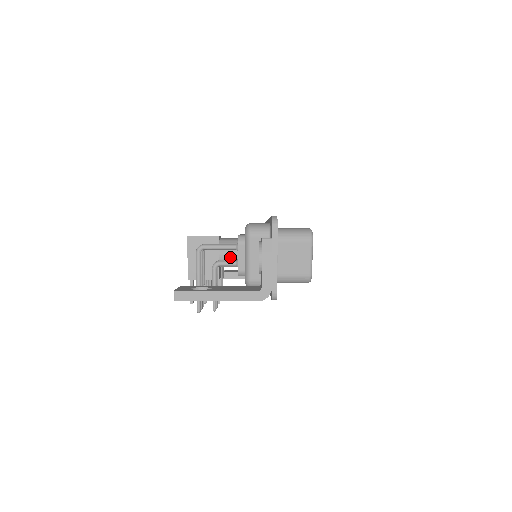
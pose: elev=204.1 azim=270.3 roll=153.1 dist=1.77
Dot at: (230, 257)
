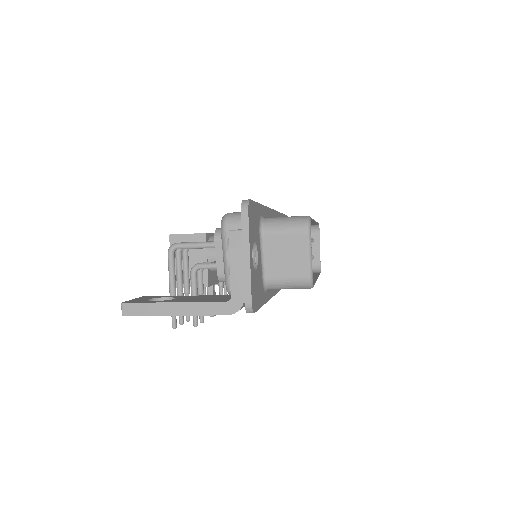
Dot at: occluded
